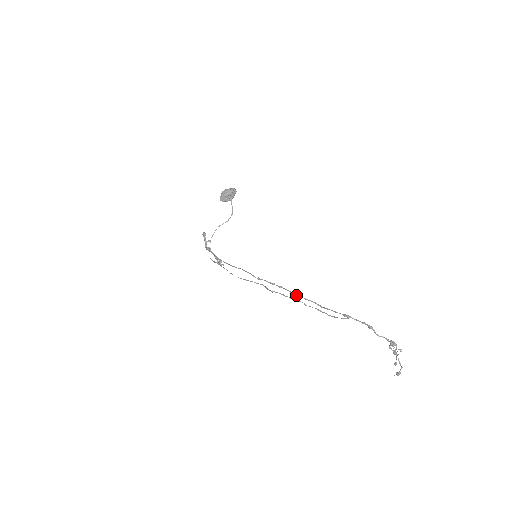
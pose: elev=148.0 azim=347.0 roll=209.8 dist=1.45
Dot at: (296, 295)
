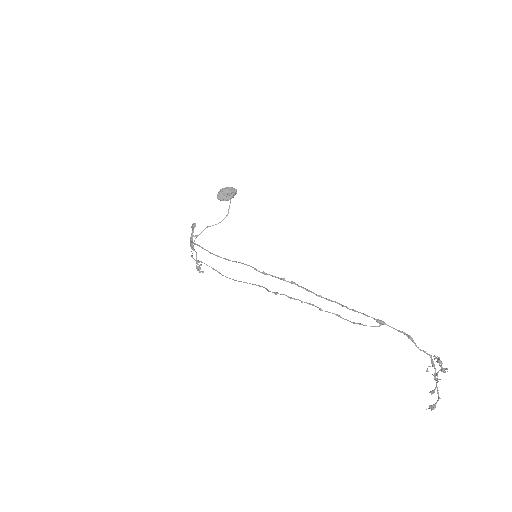
Dot at: (313, 293)
